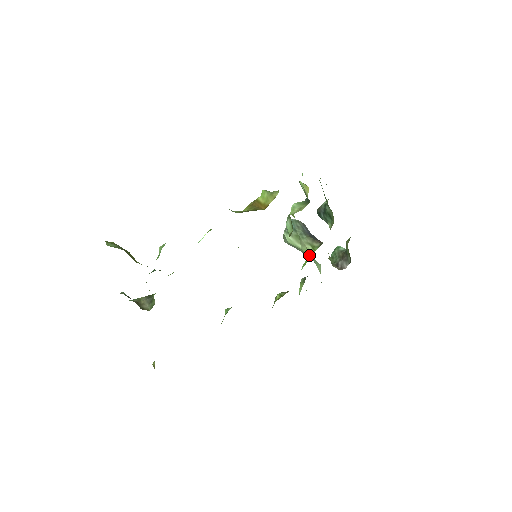
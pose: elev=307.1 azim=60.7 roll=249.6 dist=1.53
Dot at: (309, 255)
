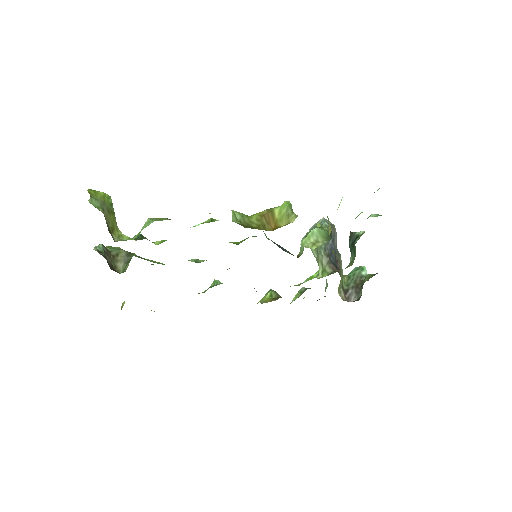
Dot at: occluded
